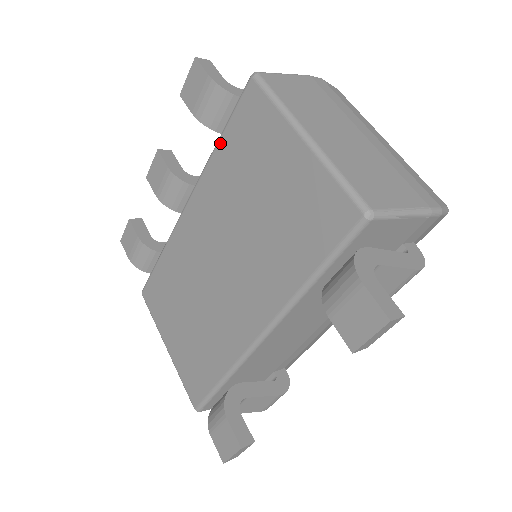
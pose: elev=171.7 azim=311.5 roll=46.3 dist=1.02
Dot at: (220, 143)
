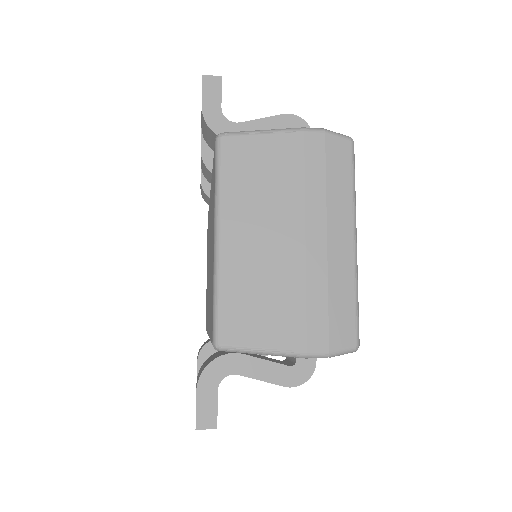
Dot at: (212, 169)
